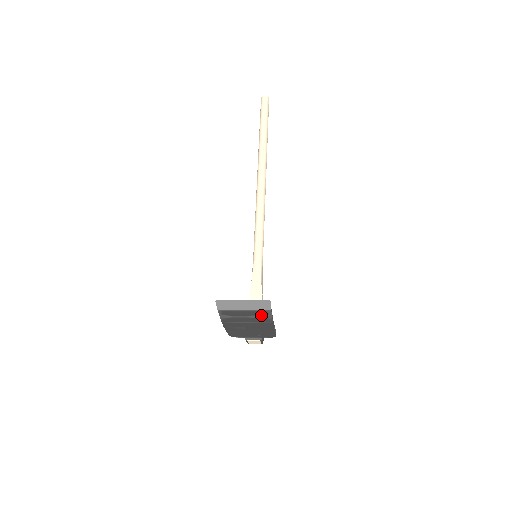
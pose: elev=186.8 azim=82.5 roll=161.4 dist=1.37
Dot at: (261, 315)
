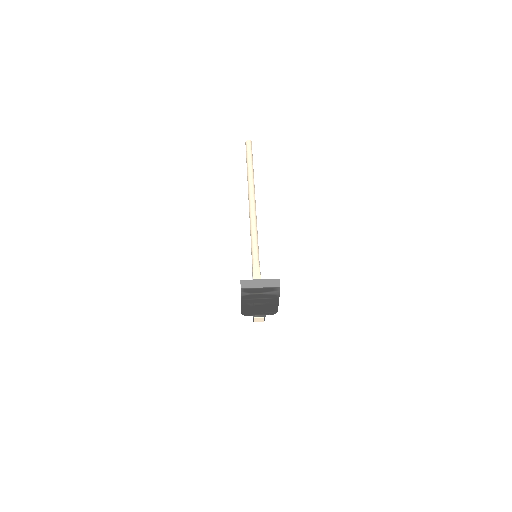
Dot at: (272, 291)
